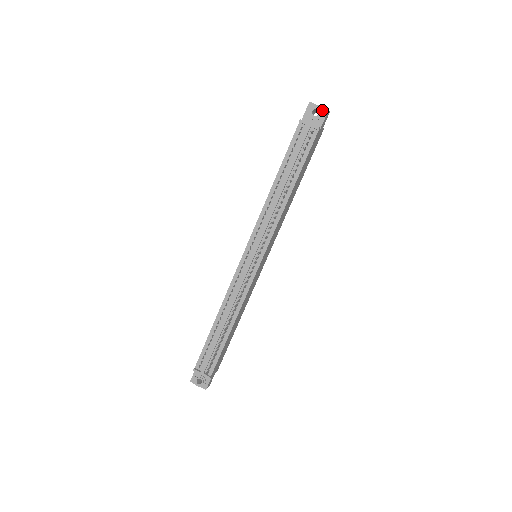
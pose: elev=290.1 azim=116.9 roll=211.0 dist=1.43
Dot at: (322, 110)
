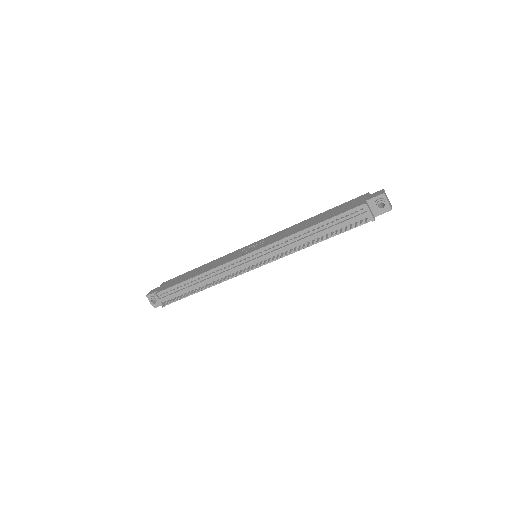
Dot at: (387, 207)
